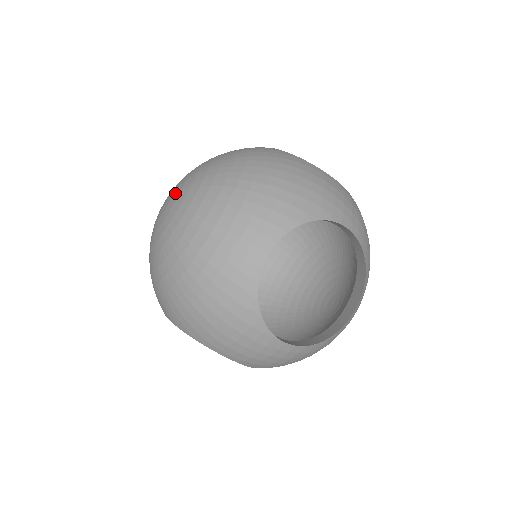
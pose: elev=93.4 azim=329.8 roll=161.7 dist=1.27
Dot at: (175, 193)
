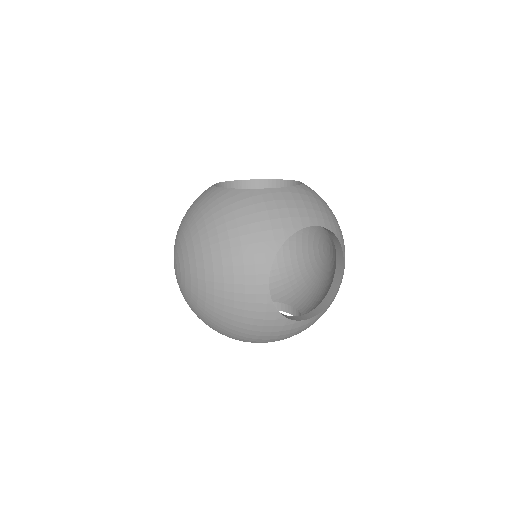
Dot at: (180, 264)
